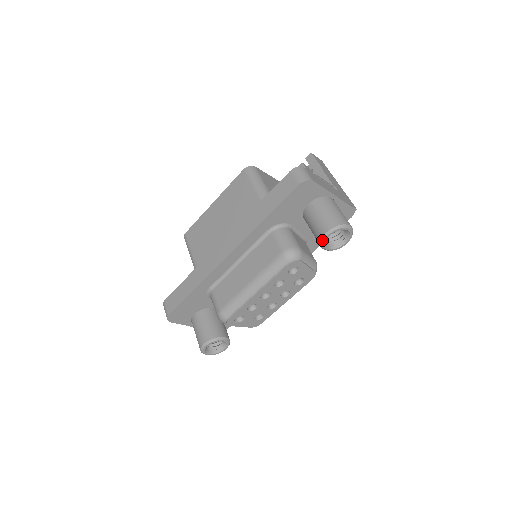
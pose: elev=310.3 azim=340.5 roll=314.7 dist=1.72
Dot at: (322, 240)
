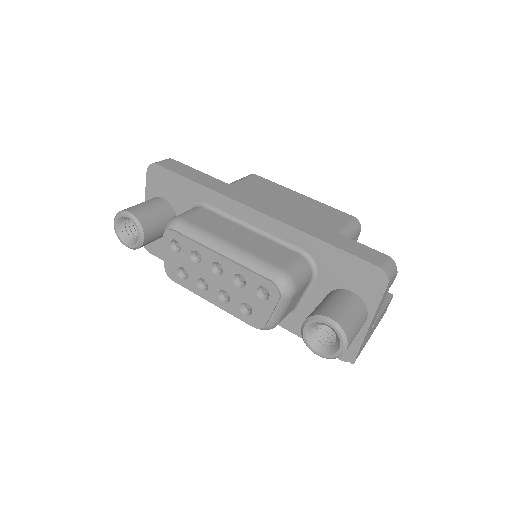
Dot at: (317, 316)
